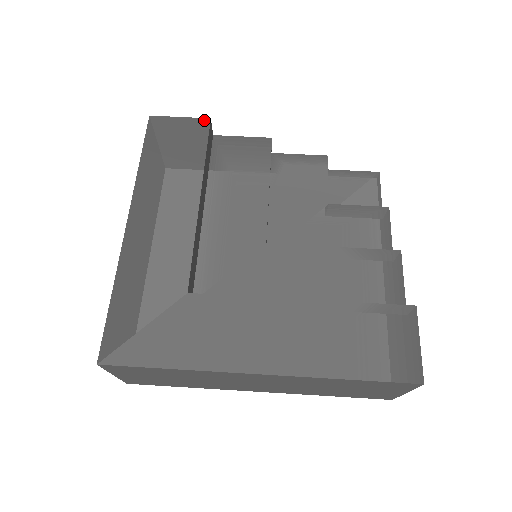
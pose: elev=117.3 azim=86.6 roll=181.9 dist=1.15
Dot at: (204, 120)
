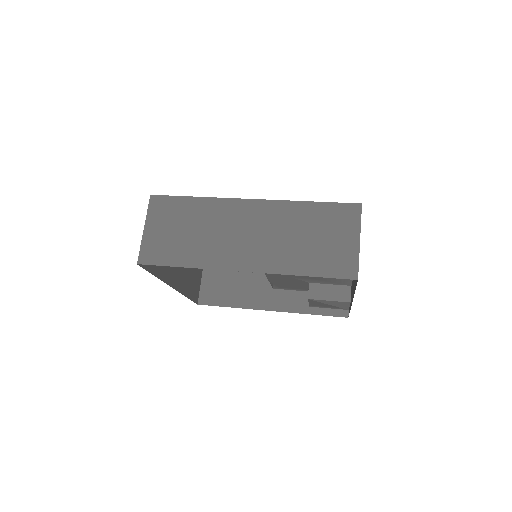
Dot at: occluded
